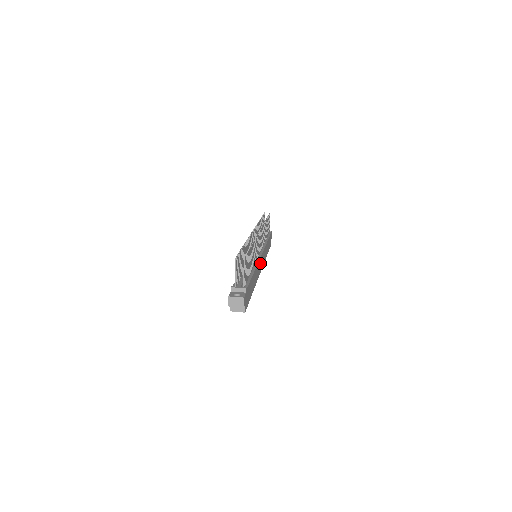
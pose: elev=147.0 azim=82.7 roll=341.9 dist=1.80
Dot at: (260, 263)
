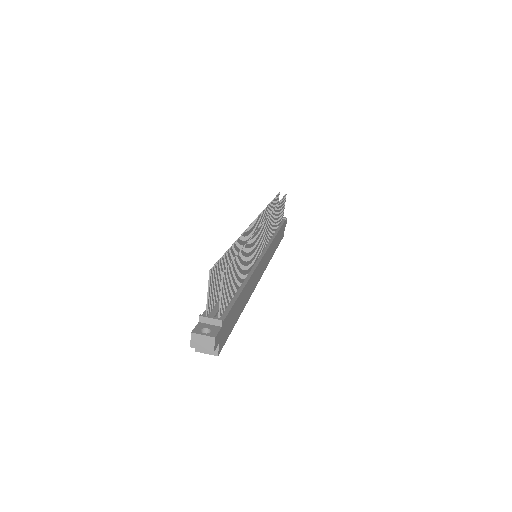
Dot at: (260, 267)
